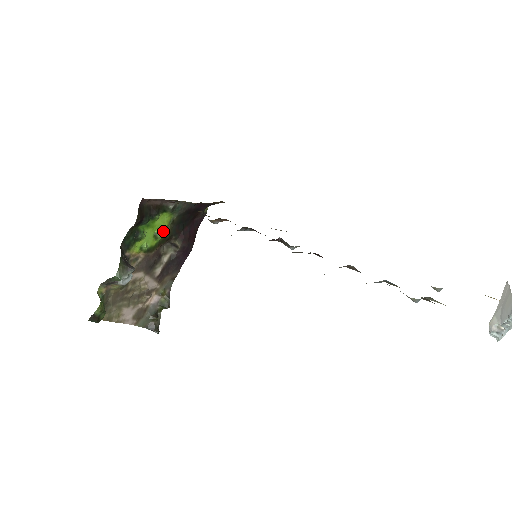
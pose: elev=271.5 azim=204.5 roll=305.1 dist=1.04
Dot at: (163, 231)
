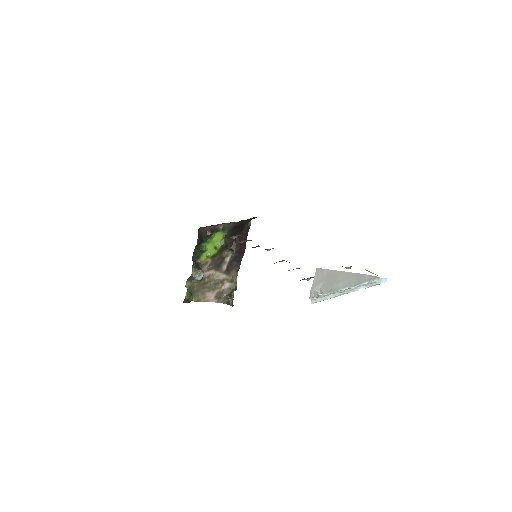
Dot at: (220, 243)
